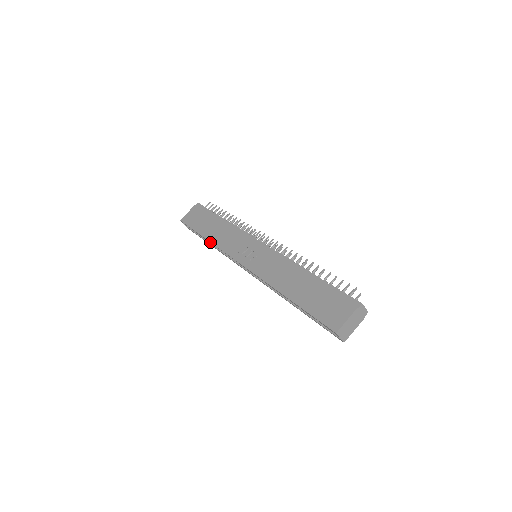
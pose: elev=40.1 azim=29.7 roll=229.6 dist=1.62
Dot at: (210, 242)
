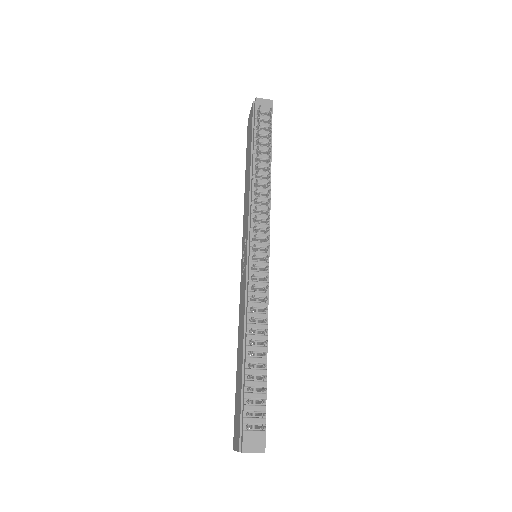
Dot at: (244, 194)
